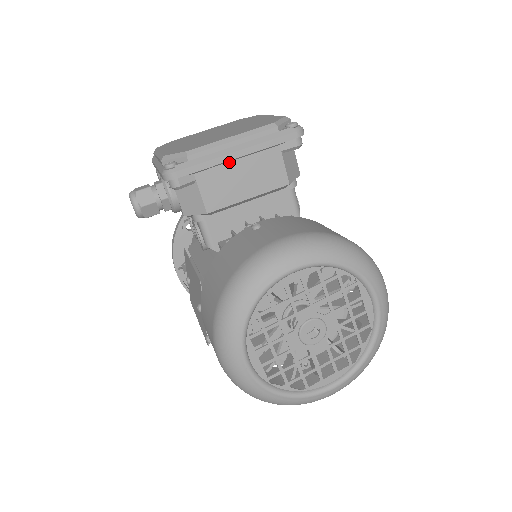
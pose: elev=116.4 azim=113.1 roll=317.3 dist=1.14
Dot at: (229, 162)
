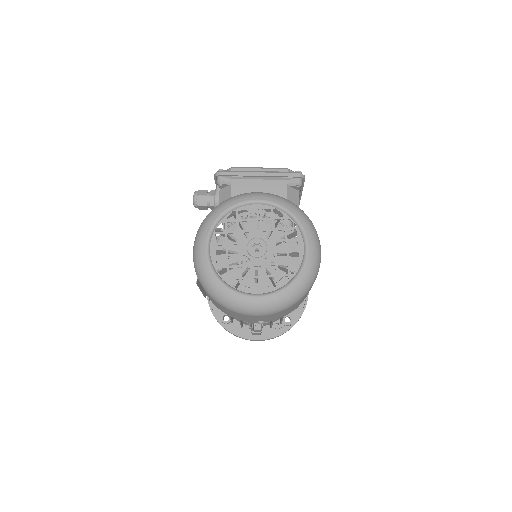
Dot at: (254, 179)
